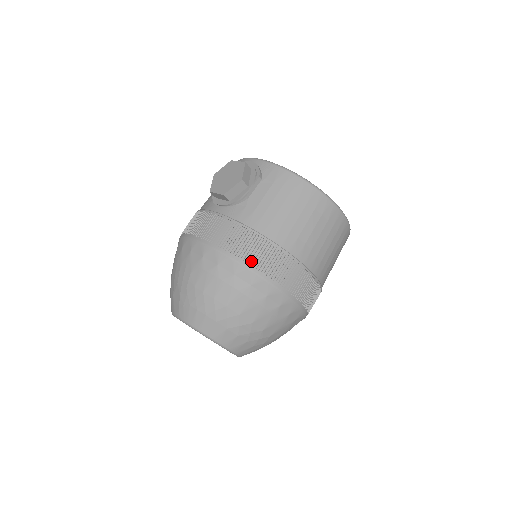
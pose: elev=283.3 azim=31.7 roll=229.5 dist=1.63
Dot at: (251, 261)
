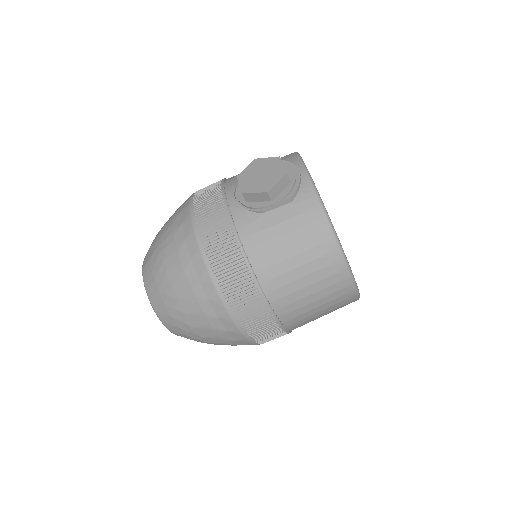
Dot at: (221, 279)
